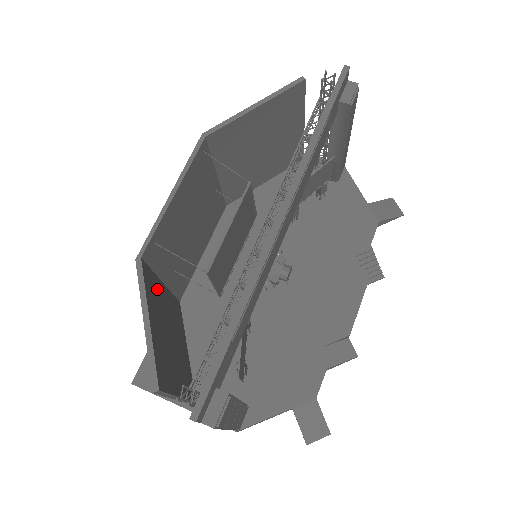
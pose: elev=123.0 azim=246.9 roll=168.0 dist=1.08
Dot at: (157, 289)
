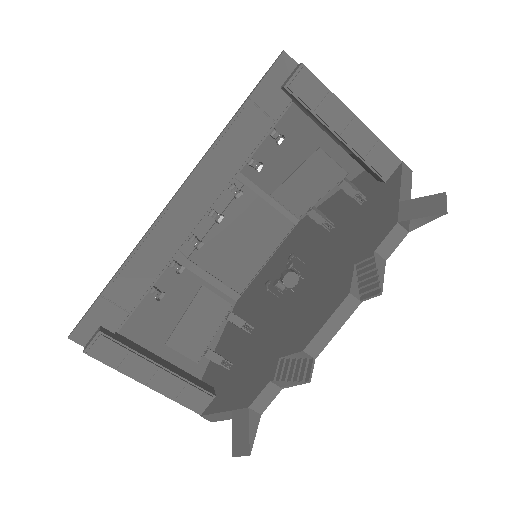
Dot at: (169, 271)
